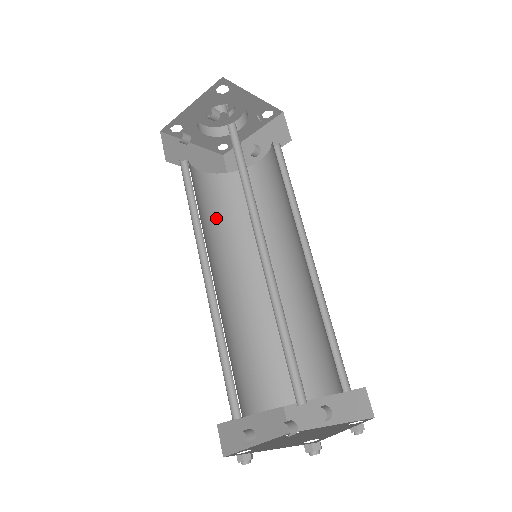
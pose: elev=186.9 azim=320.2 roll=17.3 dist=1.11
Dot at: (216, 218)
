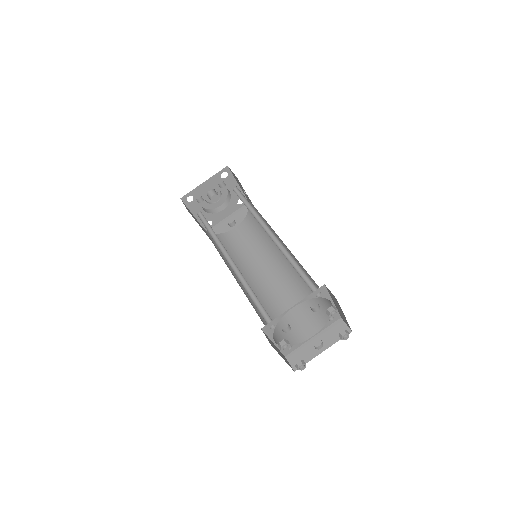
Dot at: (217, 250)
